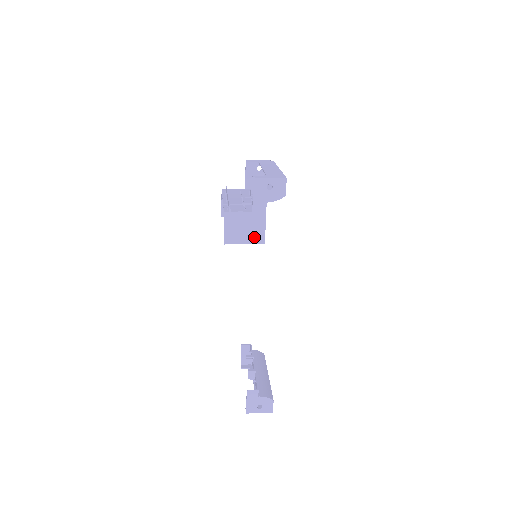
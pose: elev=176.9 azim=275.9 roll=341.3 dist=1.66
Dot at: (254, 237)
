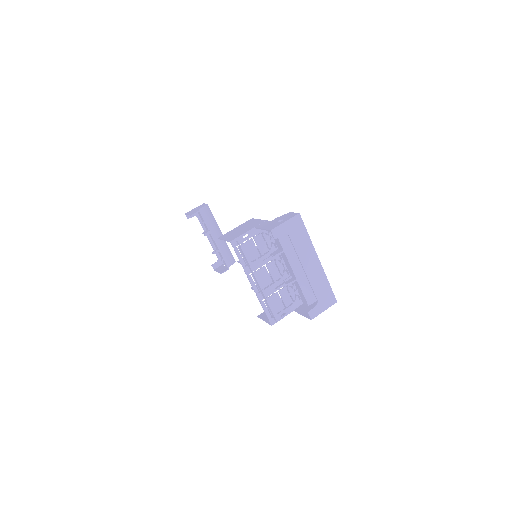
Dot at: occluded
